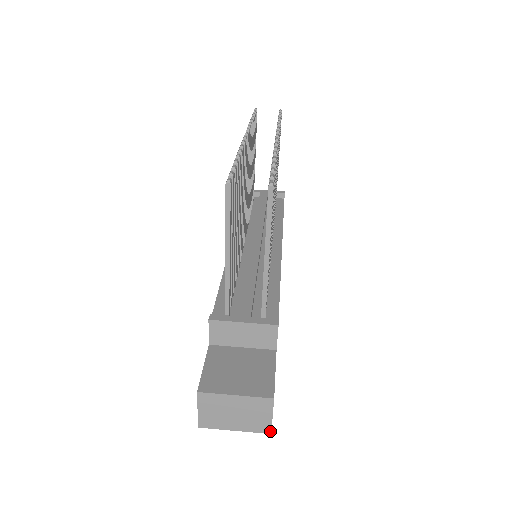
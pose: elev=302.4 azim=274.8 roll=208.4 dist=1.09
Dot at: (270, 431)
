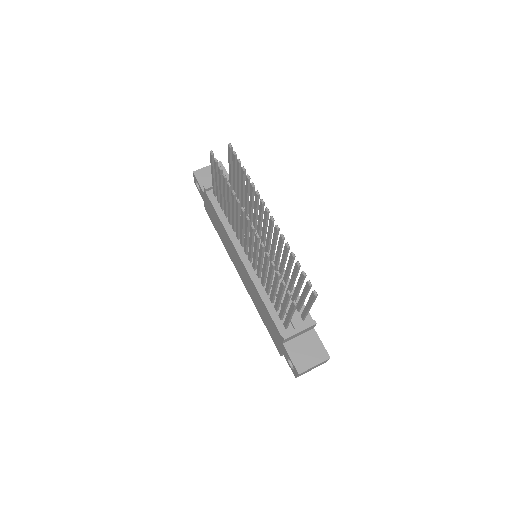
Dot at: occluded
